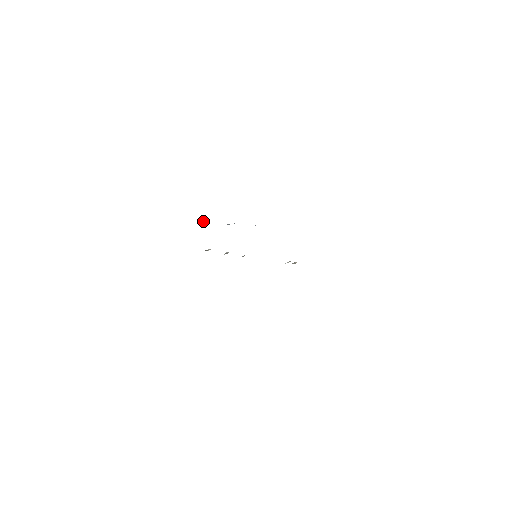
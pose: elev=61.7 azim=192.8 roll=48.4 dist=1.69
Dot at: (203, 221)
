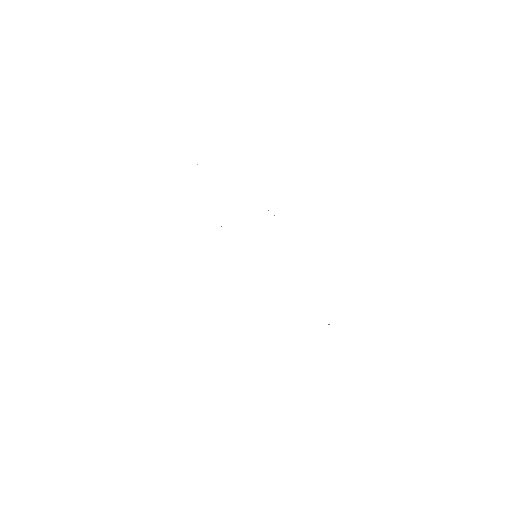
Dot at: occluded
